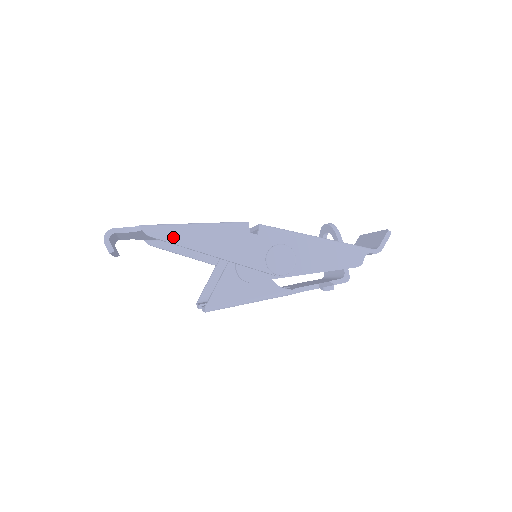
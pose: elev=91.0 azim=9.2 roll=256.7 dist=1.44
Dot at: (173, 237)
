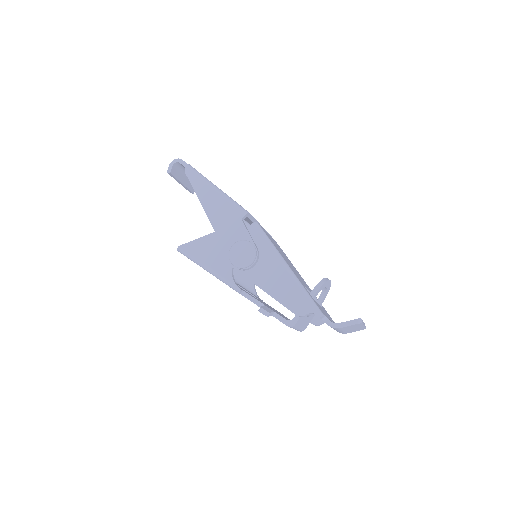
Dot at: (196, 184)
